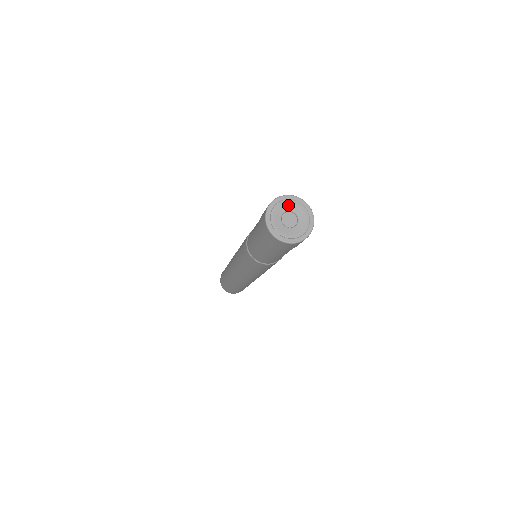
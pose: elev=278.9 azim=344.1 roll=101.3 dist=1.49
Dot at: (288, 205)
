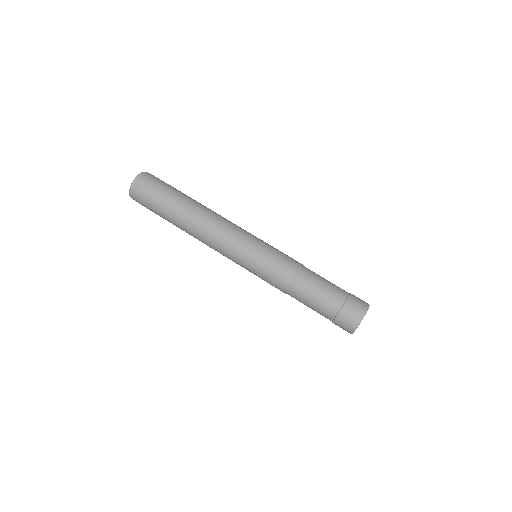
Dot at: occluded
